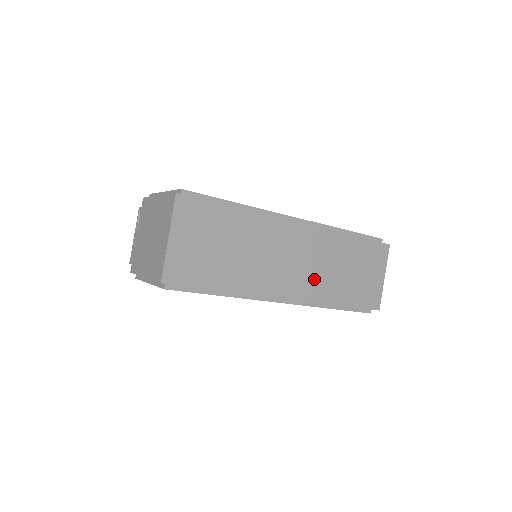
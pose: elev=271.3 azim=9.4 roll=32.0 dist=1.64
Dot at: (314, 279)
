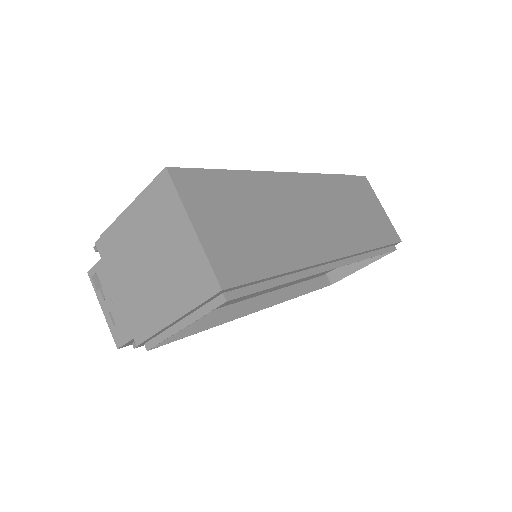
Dot at: (343, 229)
